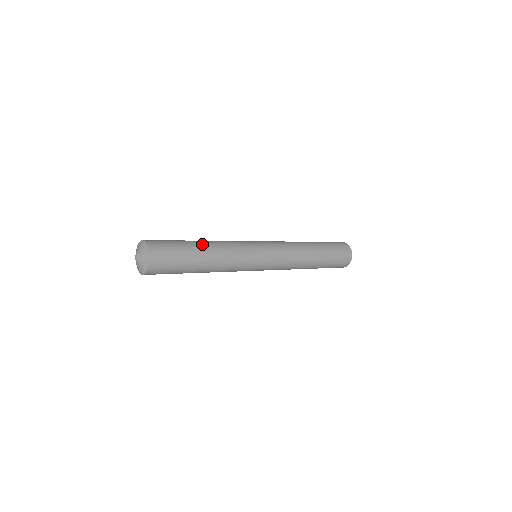
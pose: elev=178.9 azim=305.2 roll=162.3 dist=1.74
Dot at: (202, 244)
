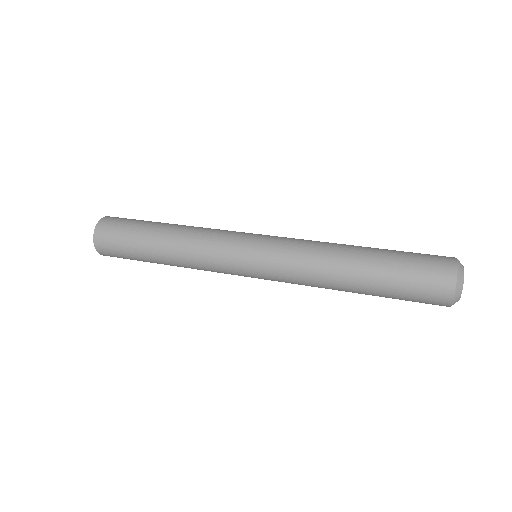
Dot at: (158, 251)
